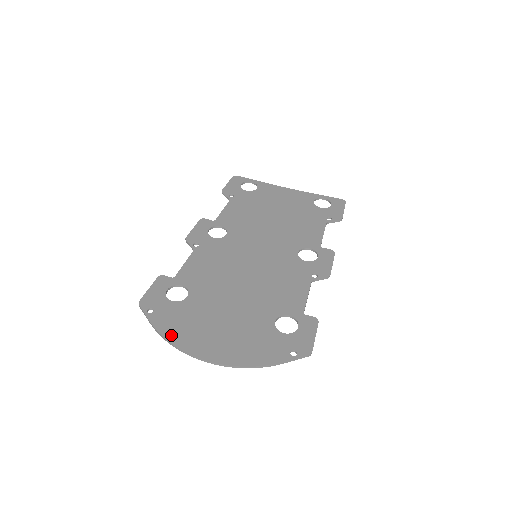
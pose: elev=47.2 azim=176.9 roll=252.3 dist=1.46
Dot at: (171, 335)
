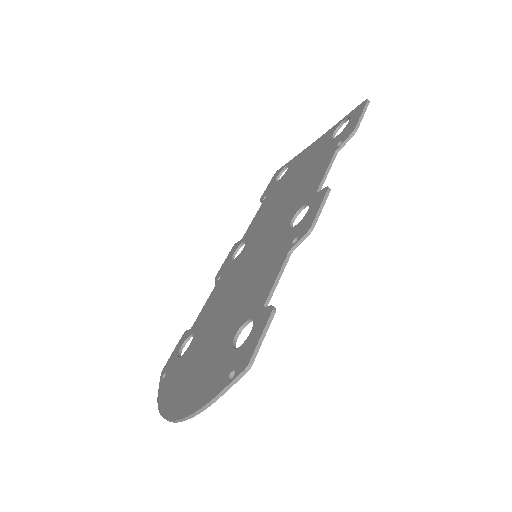
Dot at: (162, 399)
